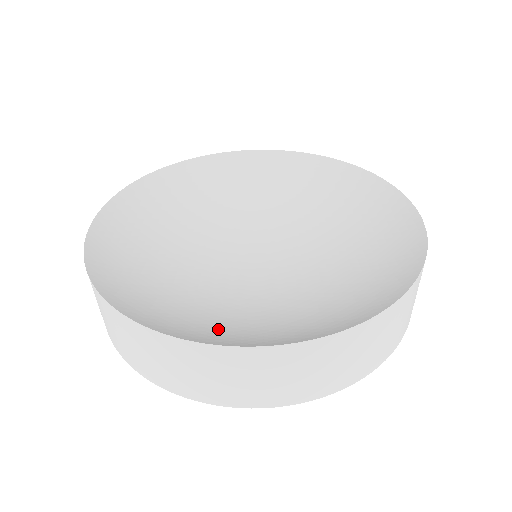
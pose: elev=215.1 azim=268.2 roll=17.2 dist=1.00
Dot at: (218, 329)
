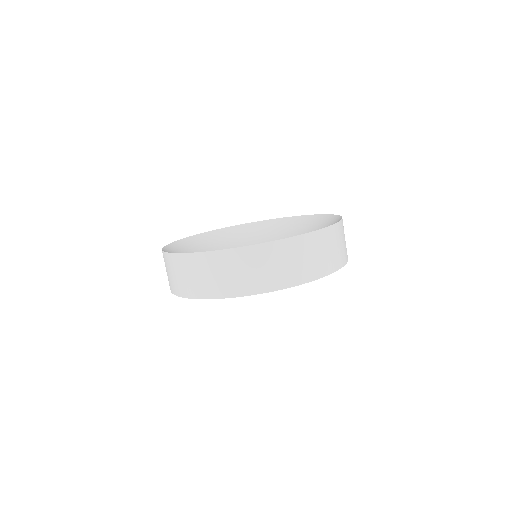
Dot at: occluded
